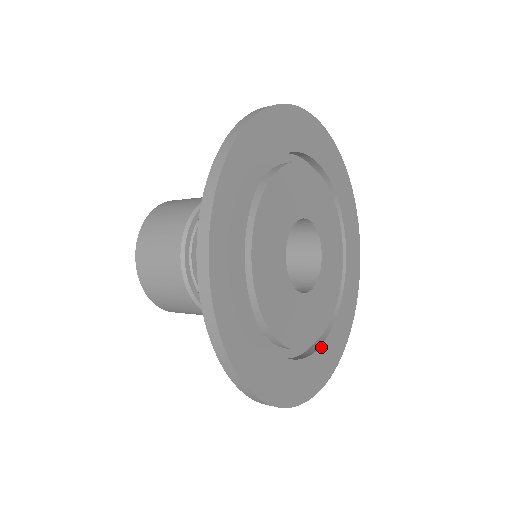
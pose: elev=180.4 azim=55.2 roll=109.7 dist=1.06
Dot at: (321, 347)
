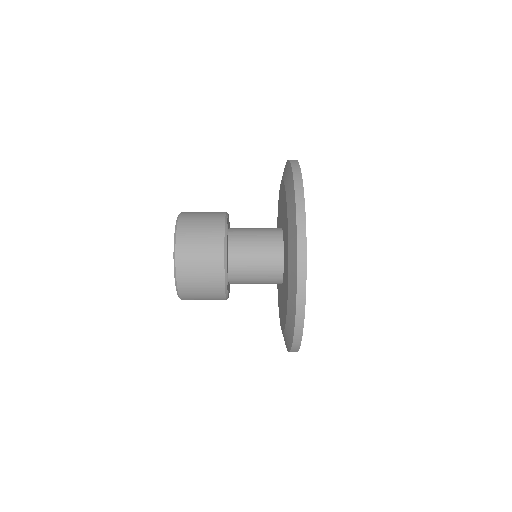
Dot at: occluded
